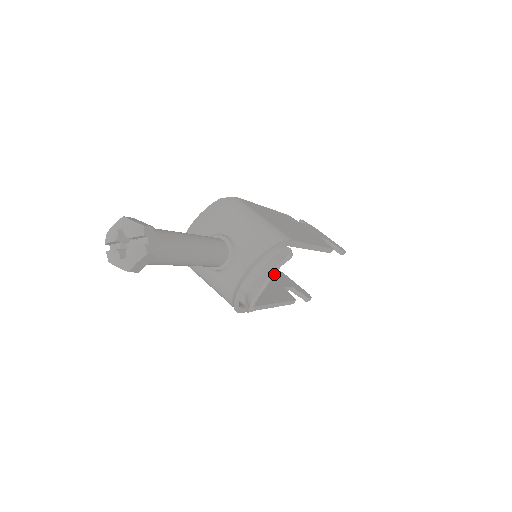
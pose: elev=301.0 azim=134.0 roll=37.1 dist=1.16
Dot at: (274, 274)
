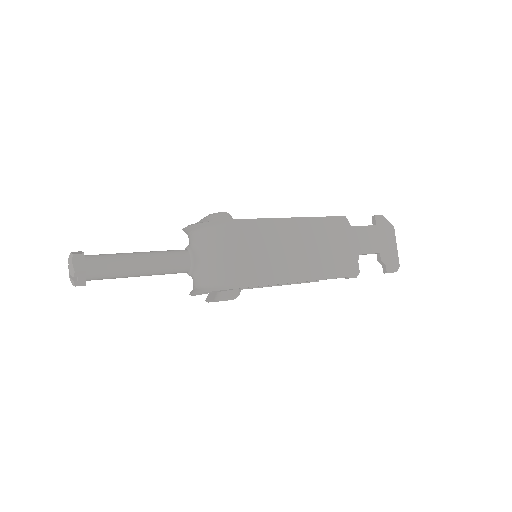
Dot at: (216, 301)
